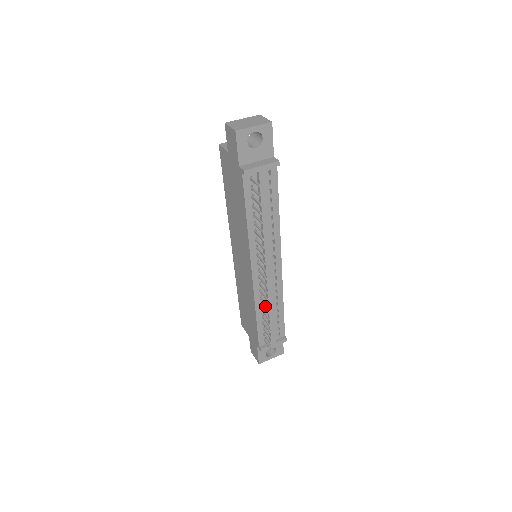
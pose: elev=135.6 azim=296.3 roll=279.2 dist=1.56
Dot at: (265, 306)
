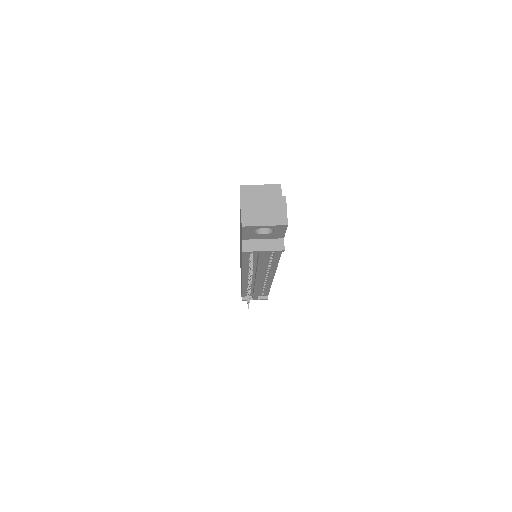
Dot at: (252, 287)
